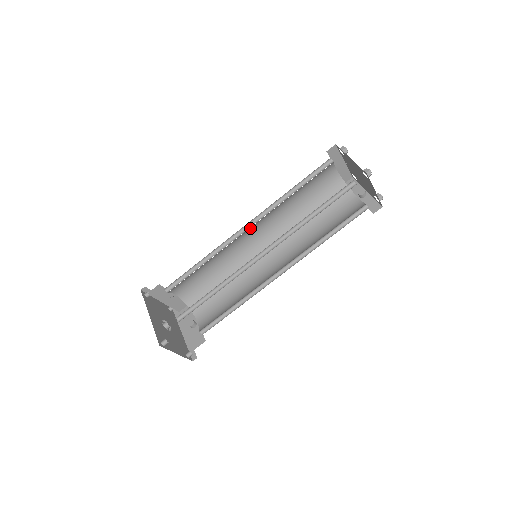
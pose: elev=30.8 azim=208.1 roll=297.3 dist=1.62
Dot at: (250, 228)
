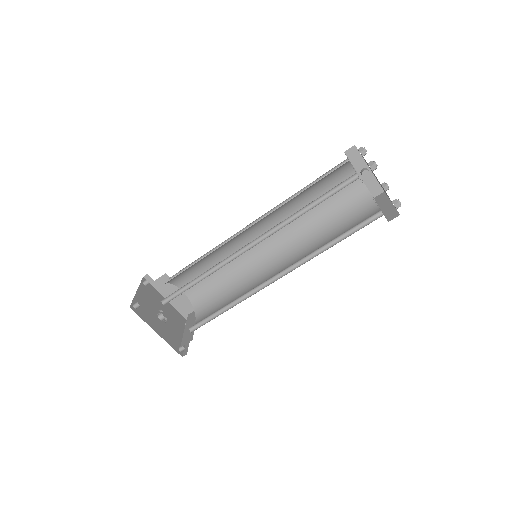
Dot at: occluded
